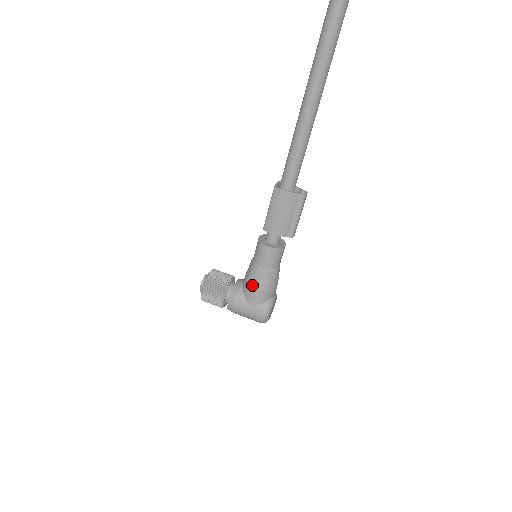
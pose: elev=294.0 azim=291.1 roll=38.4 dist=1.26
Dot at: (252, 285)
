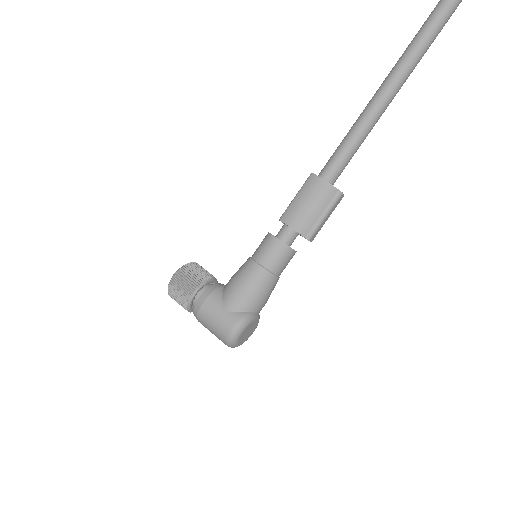
Dot at: (238, 282)
